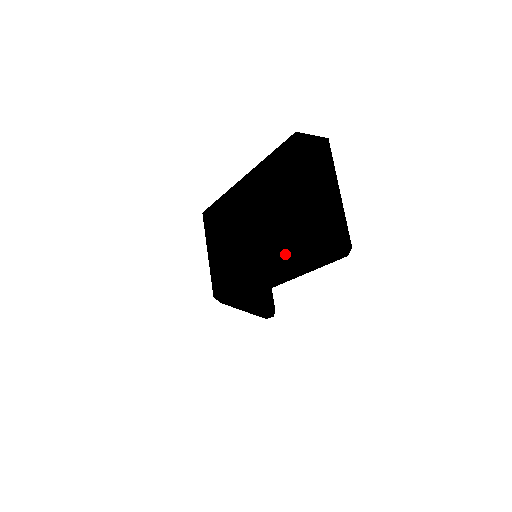
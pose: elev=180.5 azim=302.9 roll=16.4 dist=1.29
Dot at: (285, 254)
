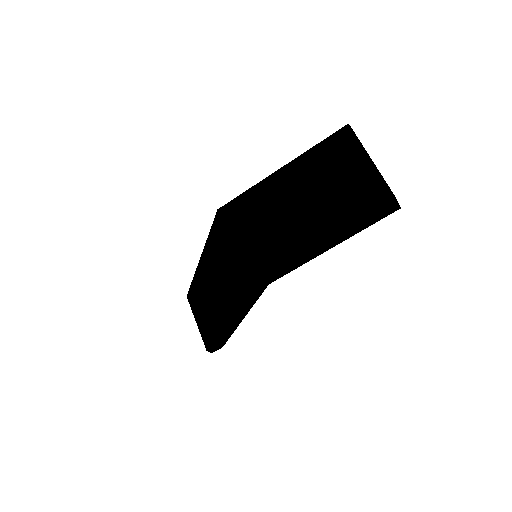
Dot at: (354, 210)
